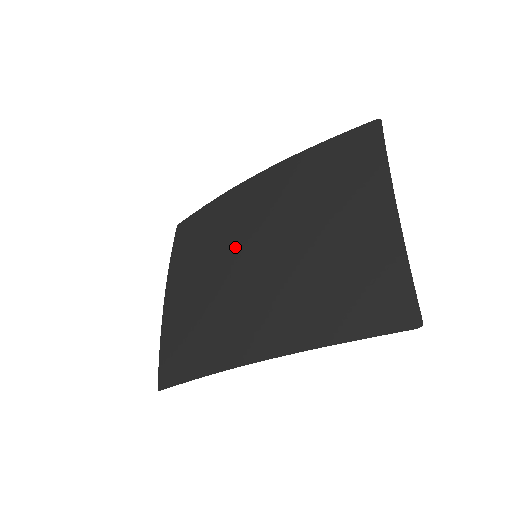
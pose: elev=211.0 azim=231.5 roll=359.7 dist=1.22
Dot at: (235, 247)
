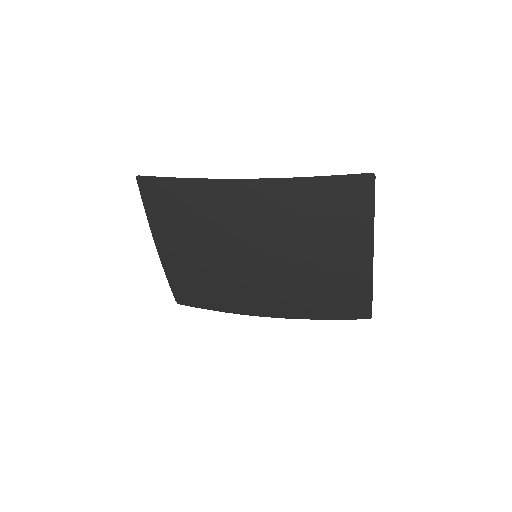
Dot at: (236, 249)
